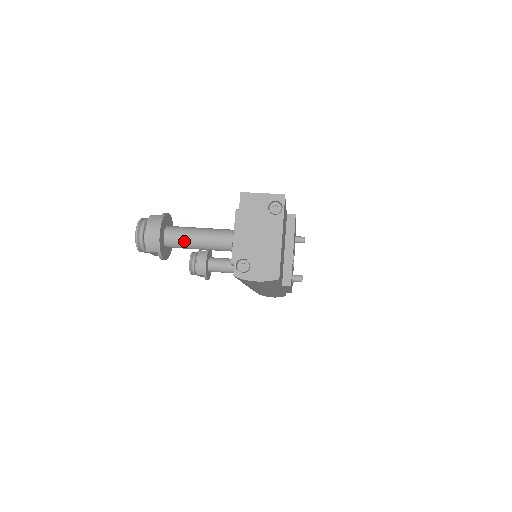
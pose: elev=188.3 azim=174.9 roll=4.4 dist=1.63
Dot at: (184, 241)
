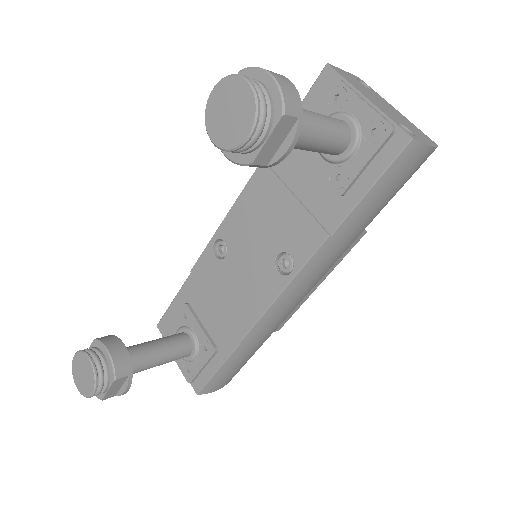
Dot at: (305, 118)
